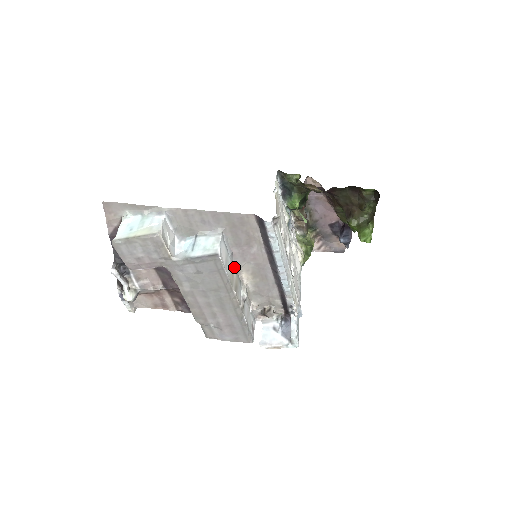
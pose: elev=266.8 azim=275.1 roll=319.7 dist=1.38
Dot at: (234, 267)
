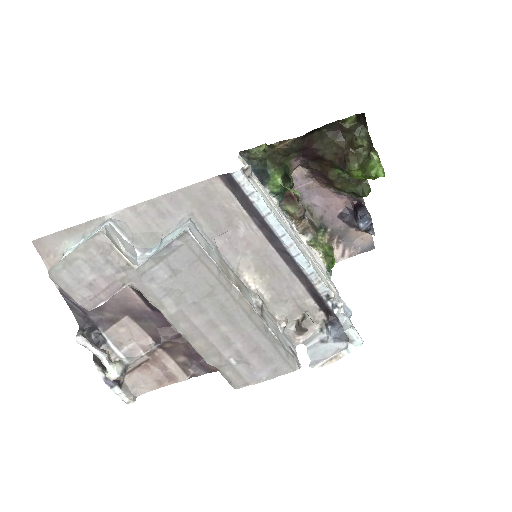
Dot at: (227, 266)
